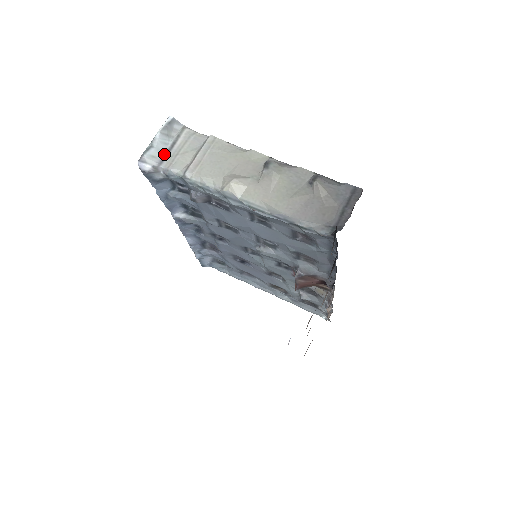
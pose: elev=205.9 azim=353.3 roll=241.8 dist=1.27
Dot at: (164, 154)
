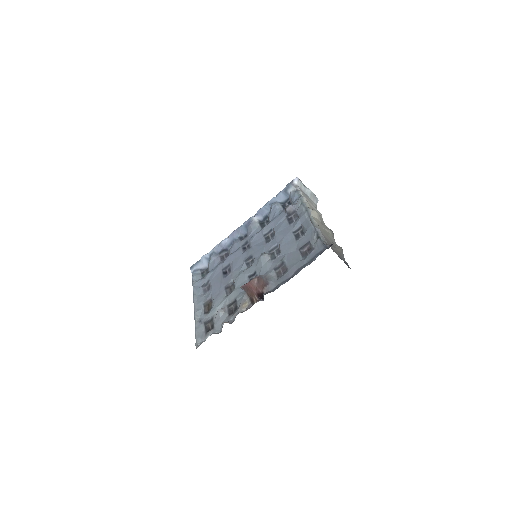
Dot at: (304, 192)
